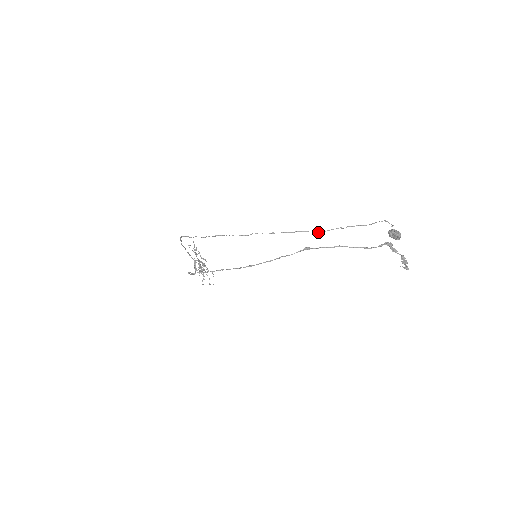
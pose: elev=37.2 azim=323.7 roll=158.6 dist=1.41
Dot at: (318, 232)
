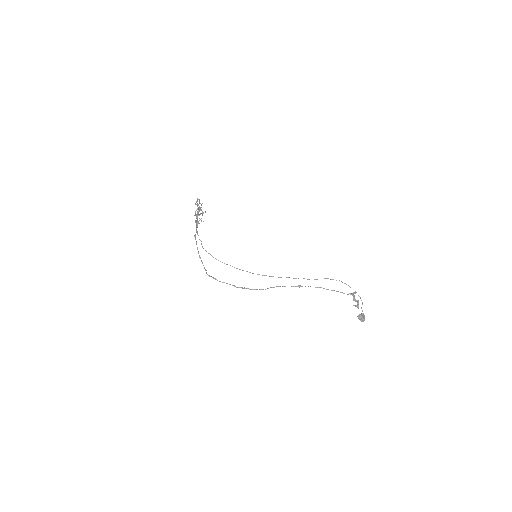
Dot at: occluded
